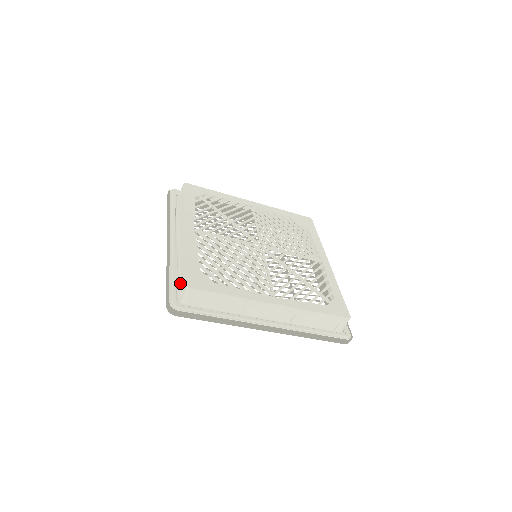
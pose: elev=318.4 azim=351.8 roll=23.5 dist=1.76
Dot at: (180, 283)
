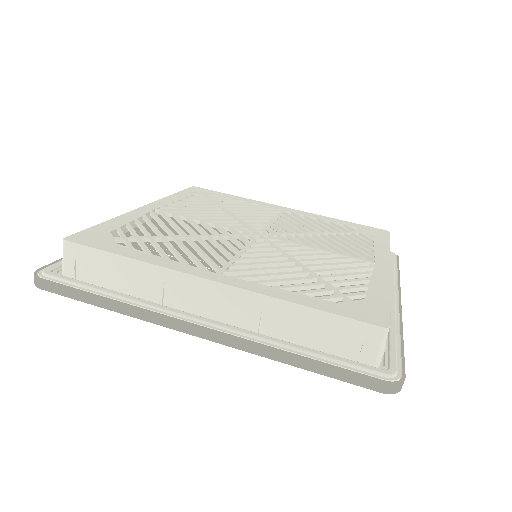
Dot at: occluded
